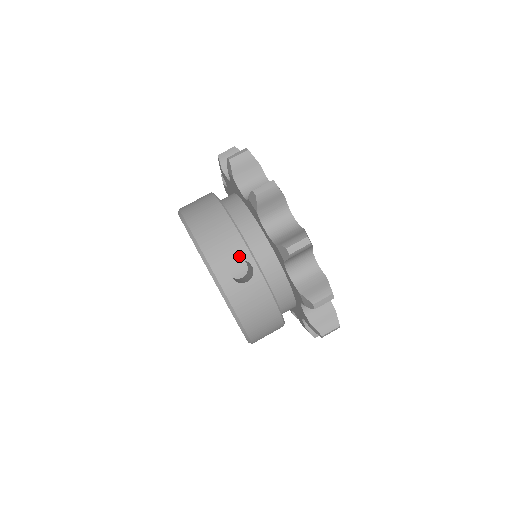
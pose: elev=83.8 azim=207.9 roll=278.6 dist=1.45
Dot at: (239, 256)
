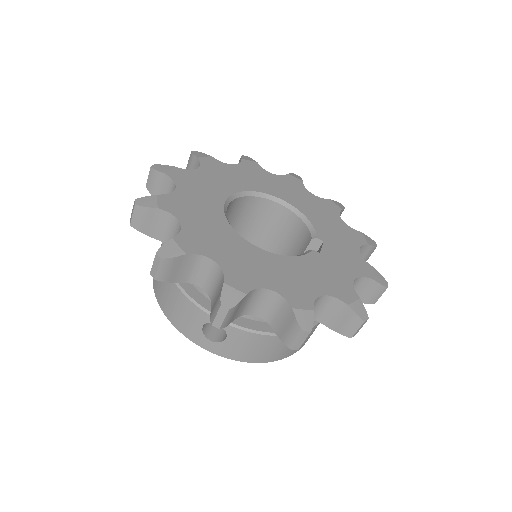
Dot at: (201, 320)
